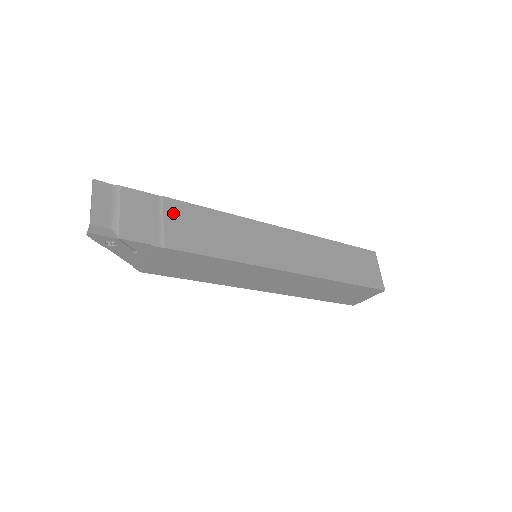
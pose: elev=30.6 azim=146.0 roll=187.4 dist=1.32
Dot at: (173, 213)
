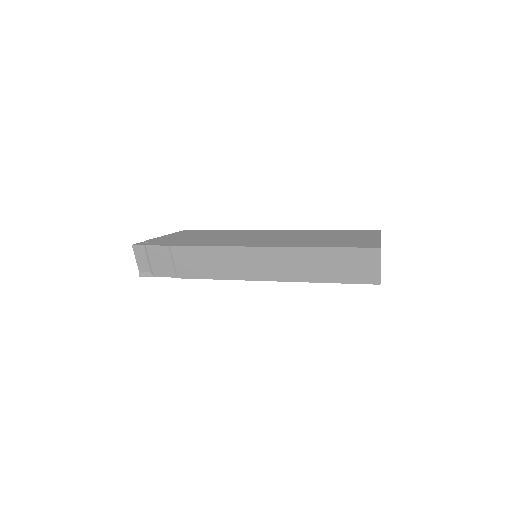
Dot at: (178, 256)
